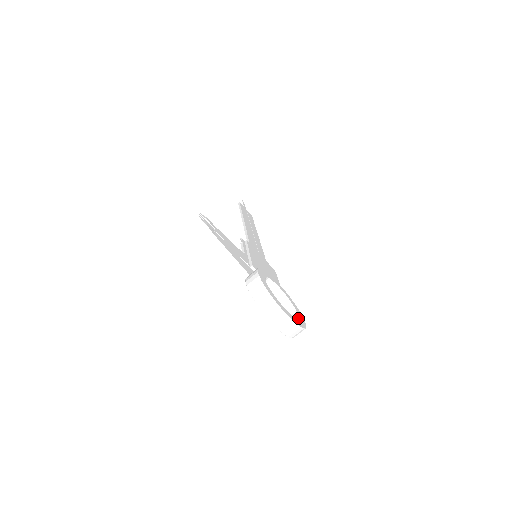
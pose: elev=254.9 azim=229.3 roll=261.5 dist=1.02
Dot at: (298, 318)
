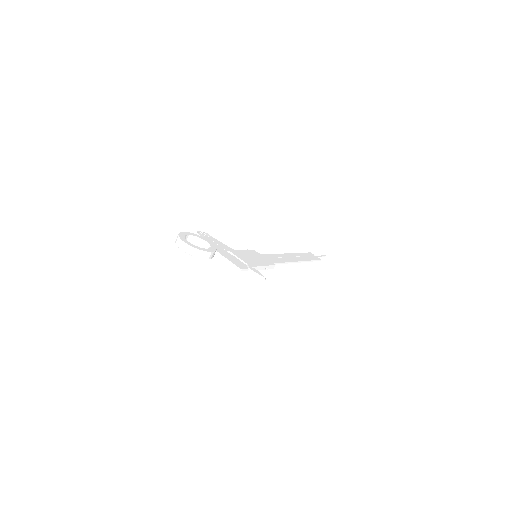
Dot at: (201, 248)
